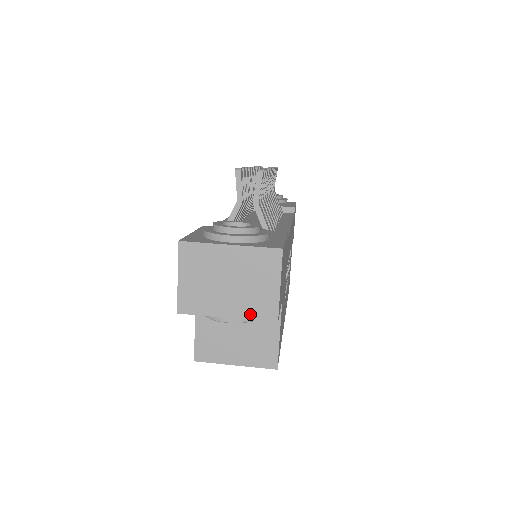
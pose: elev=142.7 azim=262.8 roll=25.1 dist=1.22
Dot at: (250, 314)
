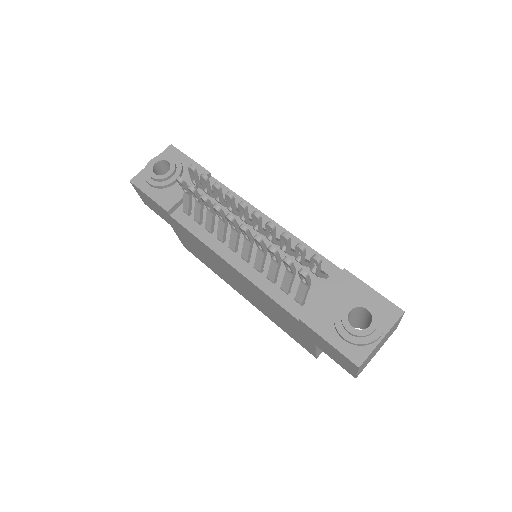
Dot at: occluded
